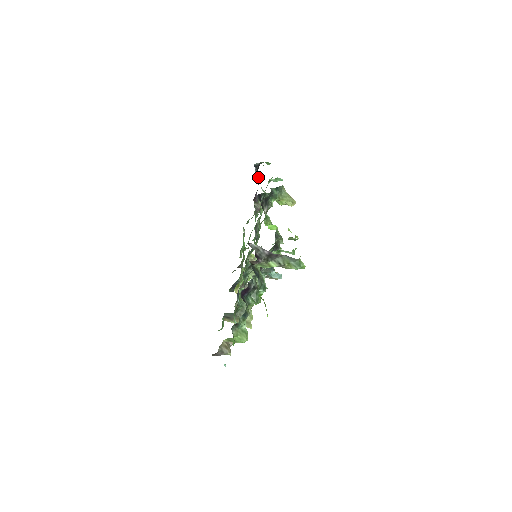
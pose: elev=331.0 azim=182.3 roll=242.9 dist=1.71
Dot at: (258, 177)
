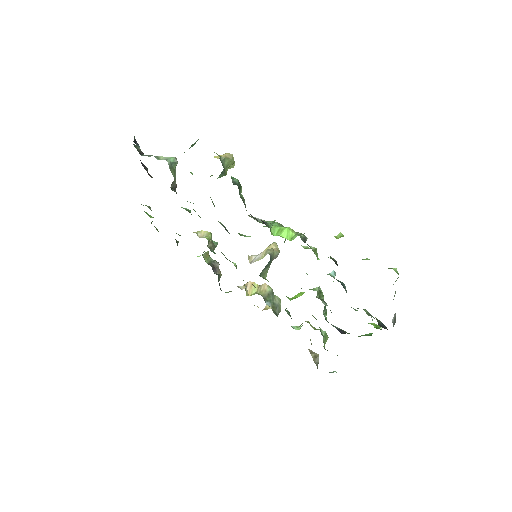
Dot at: (135, 145)
